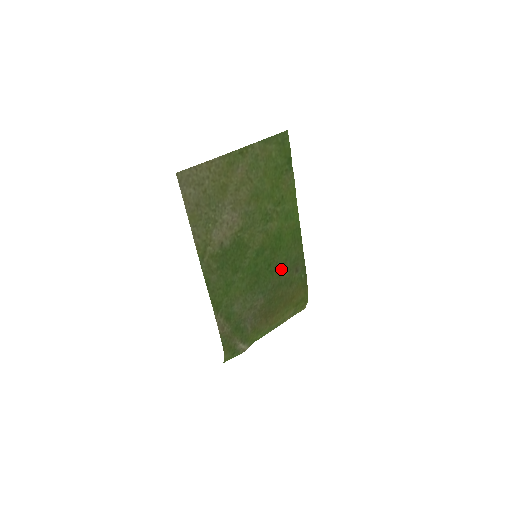
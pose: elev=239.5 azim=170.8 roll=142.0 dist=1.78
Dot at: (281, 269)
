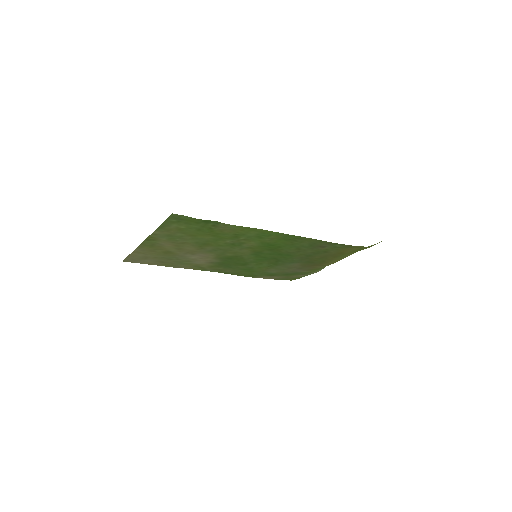
Dot at: (298, 252)
